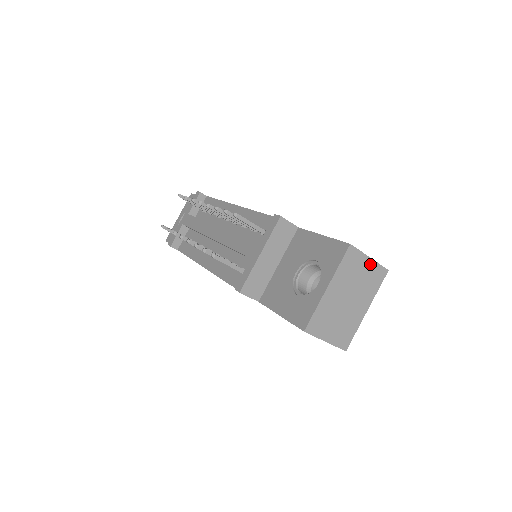
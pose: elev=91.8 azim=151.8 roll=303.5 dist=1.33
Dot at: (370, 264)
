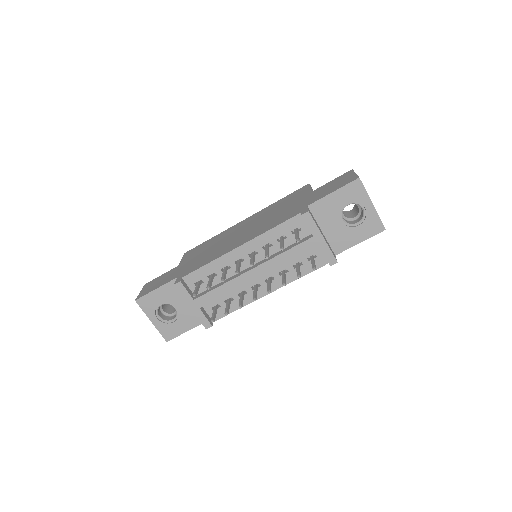
Dot at: occluded
